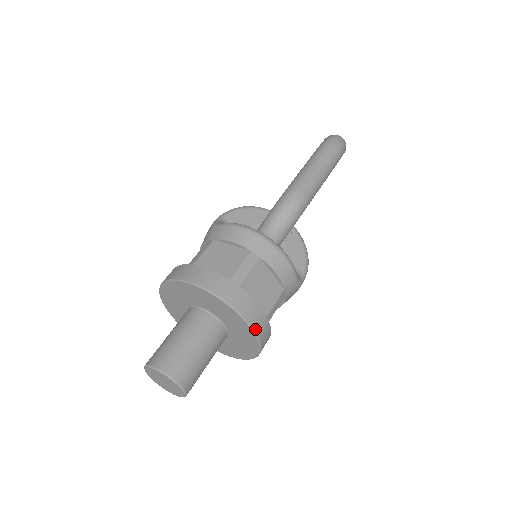
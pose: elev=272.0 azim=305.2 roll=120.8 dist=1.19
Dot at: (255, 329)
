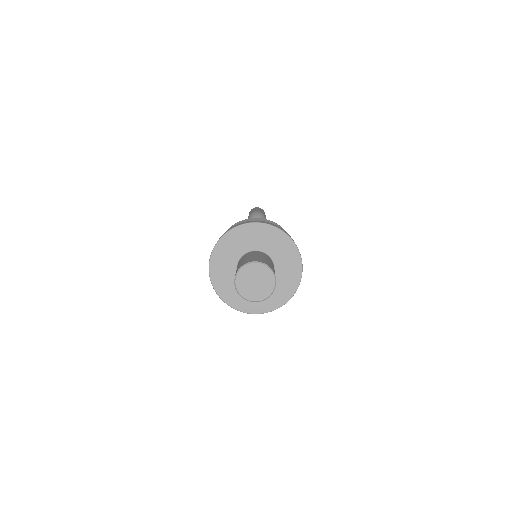
Dot at: (288, 235)
